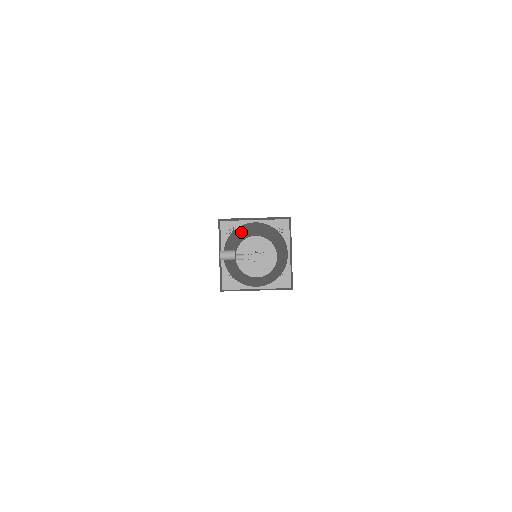
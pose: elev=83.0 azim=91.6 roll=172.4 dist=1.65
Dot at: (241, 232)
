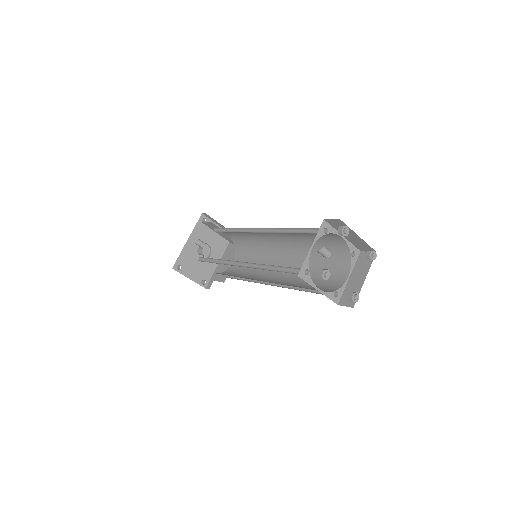
Dot at: occluded
